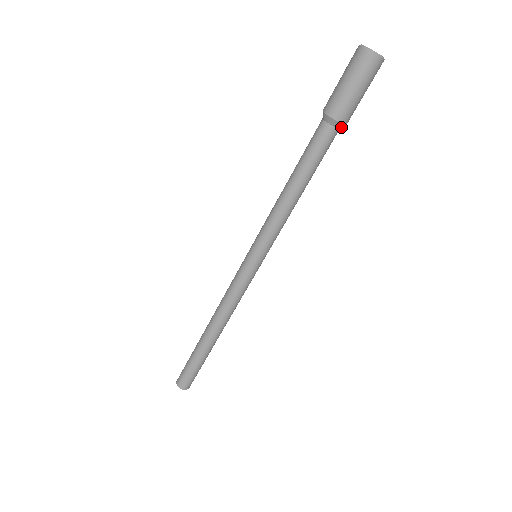
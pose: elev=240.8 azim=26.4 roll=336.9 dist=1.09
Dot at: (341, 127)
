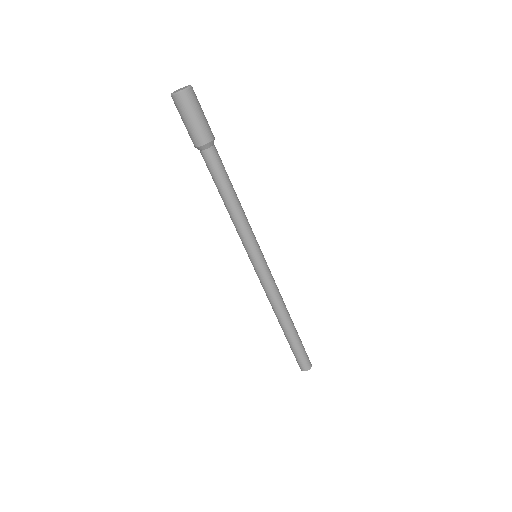
Dot at: (213, 144)
